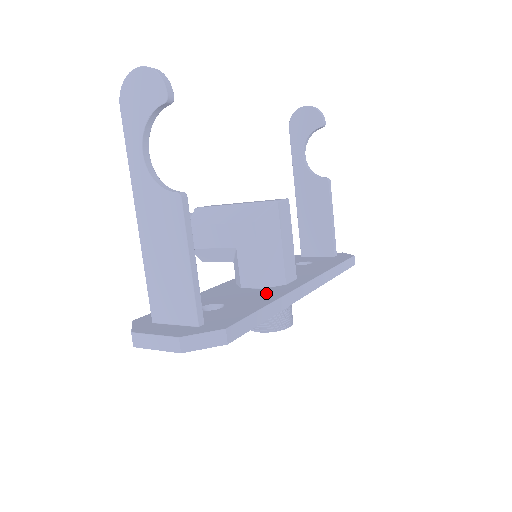
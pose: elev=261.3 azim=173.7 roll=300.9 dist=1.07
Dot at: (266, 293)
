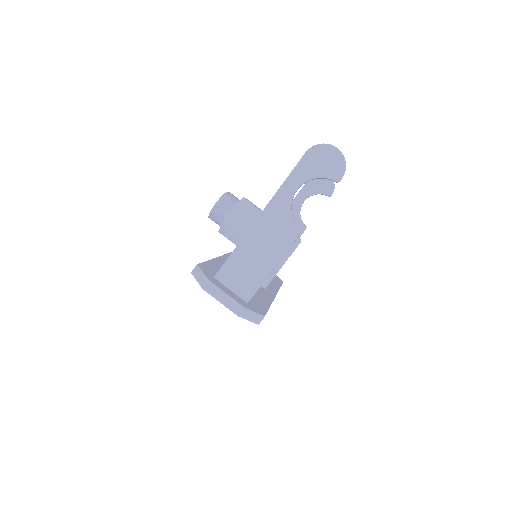
Dot at: (261, 291)
